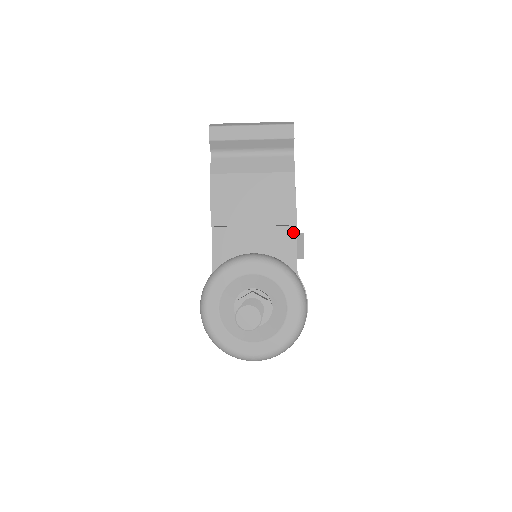
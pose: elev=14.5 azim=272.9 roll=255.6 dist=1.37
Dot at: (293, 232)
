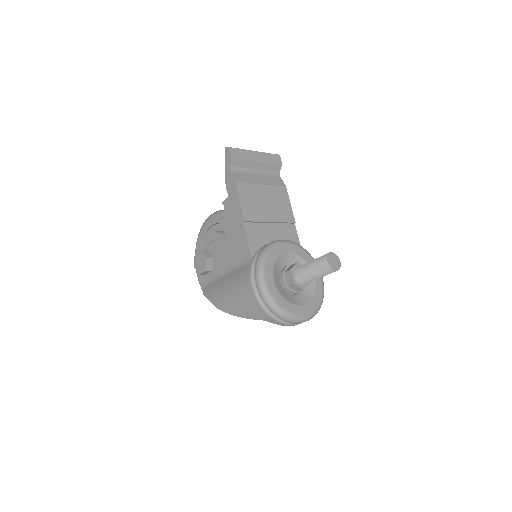
Dot at: (294, 228)
